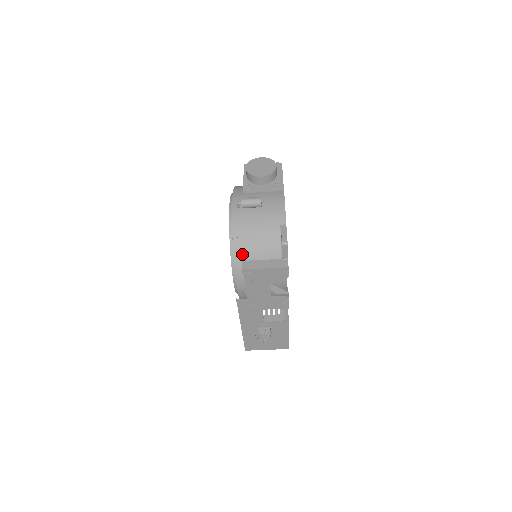
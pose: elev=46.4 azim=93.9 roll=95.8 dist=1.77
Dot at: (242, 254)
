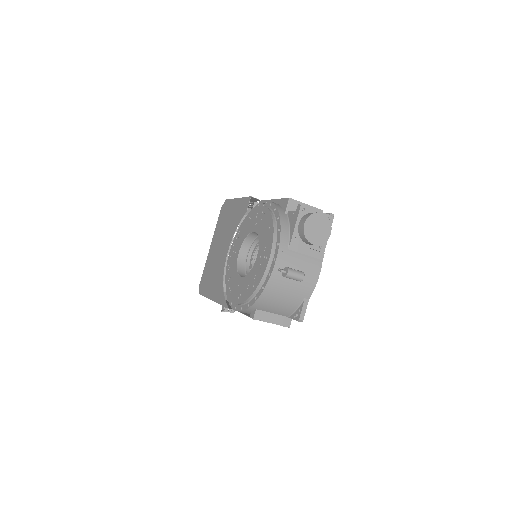
Dot at: (260, 306)
